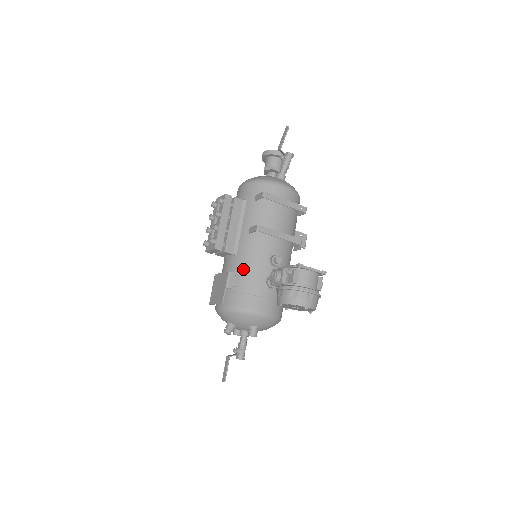
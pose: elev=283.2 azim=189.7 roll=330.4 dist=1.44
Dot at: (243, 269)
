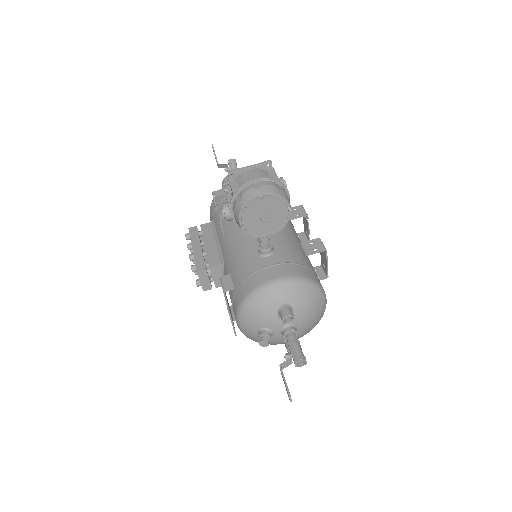
Dot at: (232, 264)
